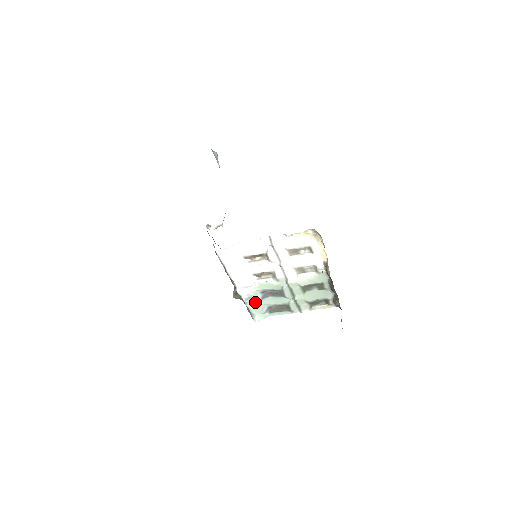
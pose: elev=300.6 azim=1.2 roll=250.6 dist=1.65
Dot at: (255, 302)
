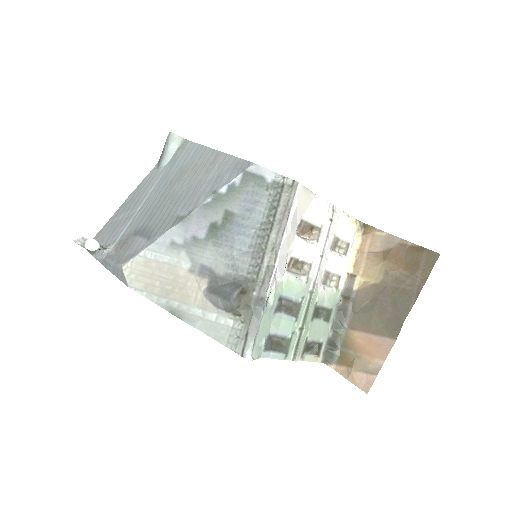
Dot at: (268, 313)
